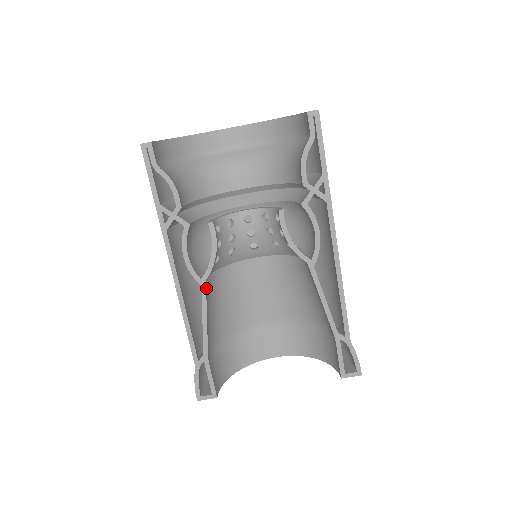
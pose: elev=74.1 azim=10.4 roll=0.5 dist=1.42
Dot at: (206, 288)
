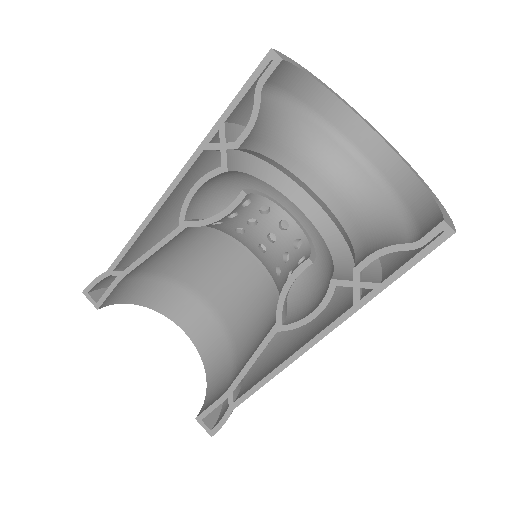
Dot at: (181, 232)
